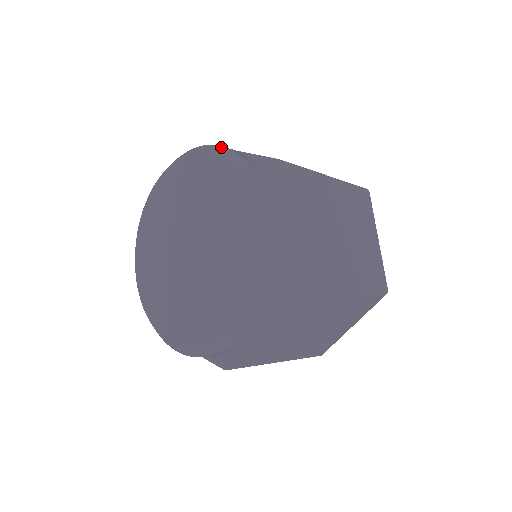
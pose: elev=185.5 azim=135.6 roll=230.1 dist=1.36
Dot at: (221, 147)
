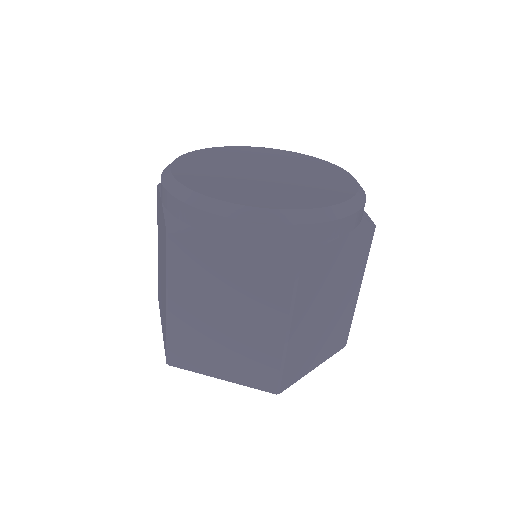
Dot at: occluded
